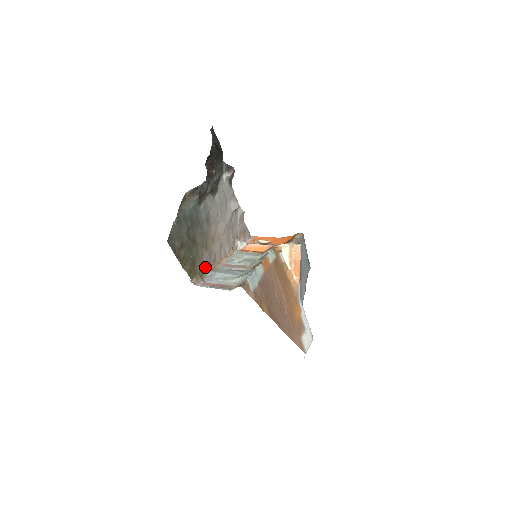
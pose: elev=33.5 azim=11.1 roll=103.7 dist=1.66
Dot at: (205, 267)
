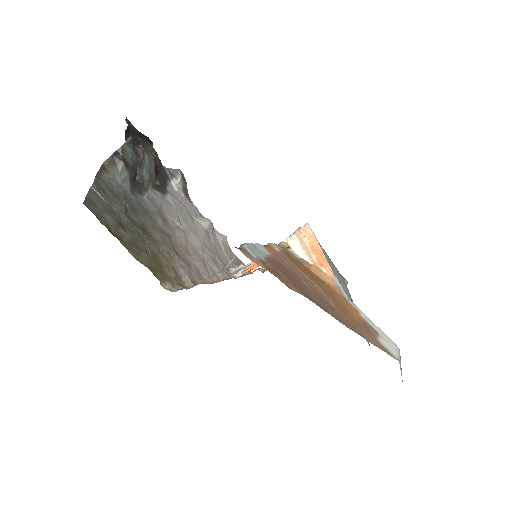
Dot at: (184, 277)
